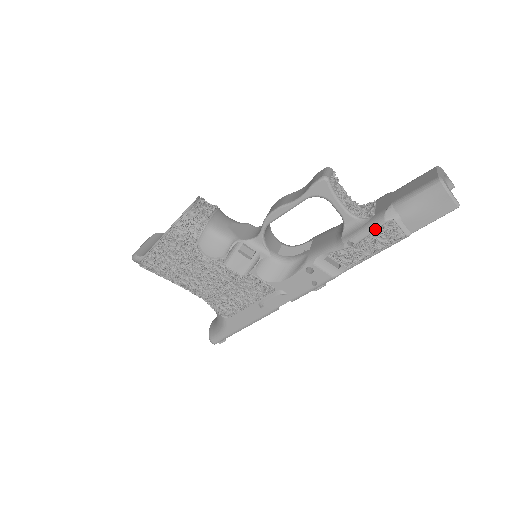
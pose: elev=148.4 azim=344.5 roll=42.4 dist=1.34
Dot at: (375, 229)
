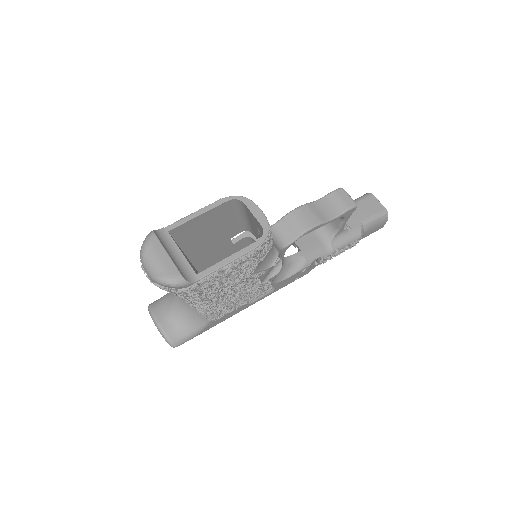
Dot at: occluded
